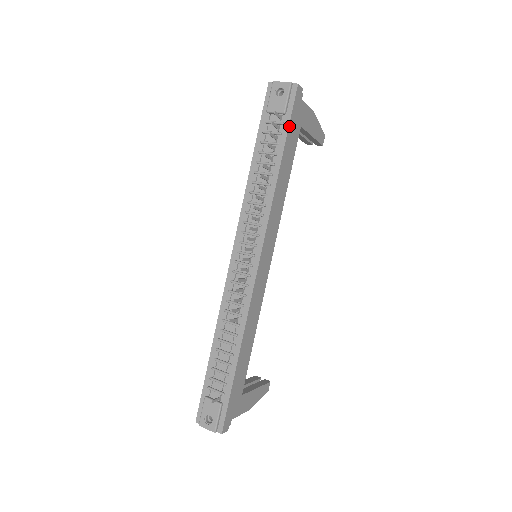
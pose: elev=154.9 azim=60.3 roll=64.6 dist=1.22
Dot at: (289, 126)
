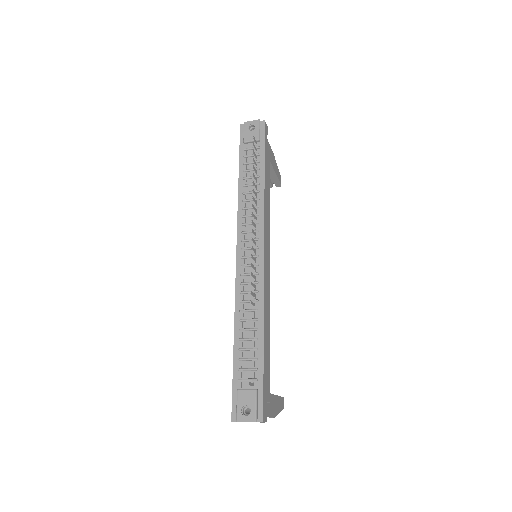
Dot at: (265, 148)
